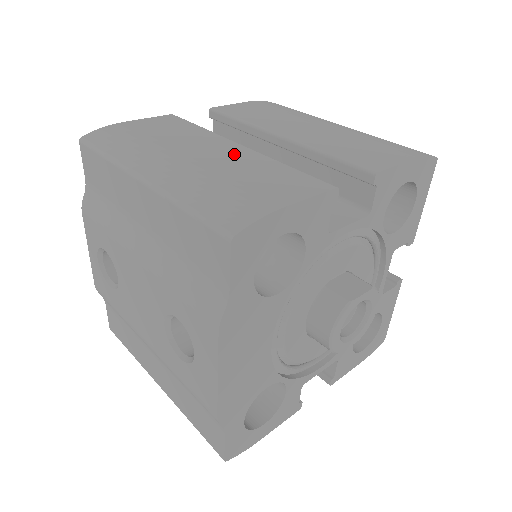
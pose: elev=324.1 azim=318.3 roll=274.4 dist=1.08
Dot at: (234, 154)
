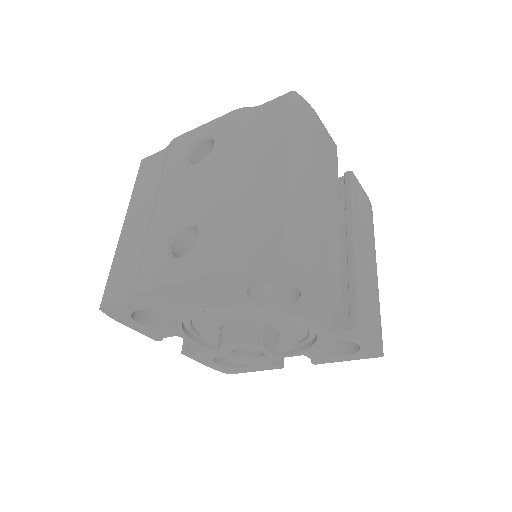
Dot at: (332, 219)
